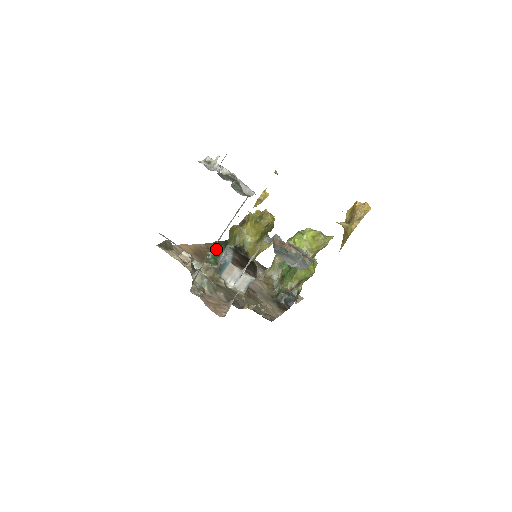
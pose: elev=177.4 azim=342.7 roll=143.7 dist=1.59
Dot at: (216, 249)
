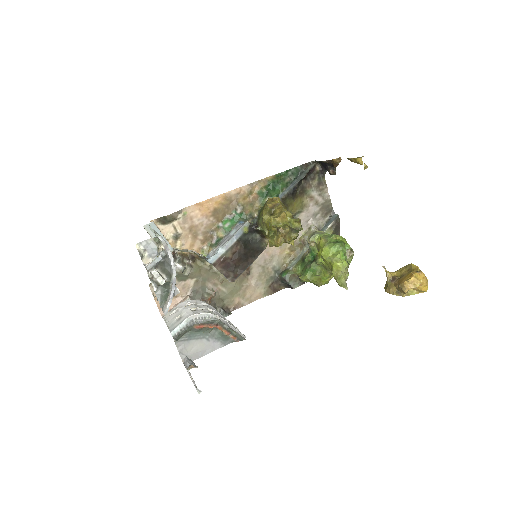
Dot at: (260, 194)
